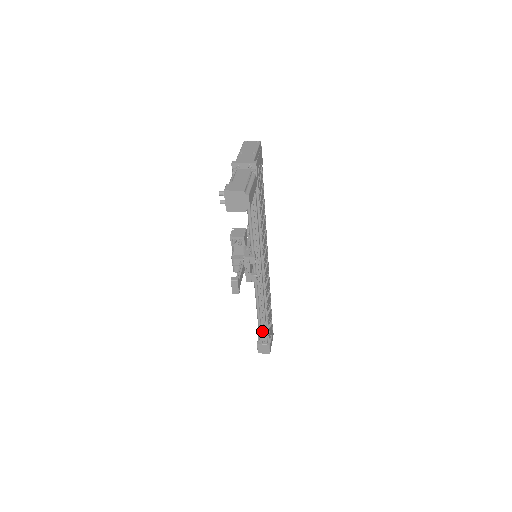
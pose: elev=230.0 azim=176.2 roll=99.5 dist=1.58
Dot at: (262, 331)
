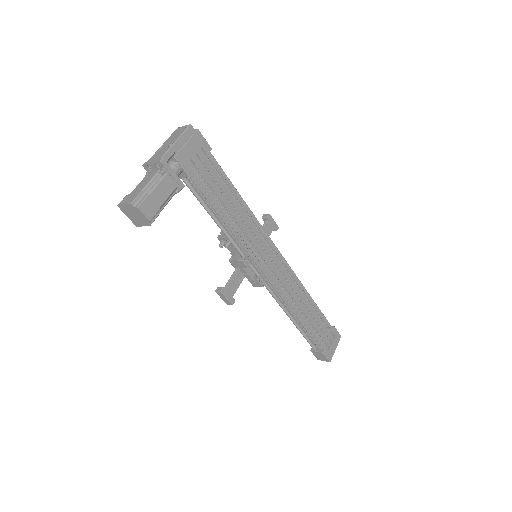
Dot at: (308, 337)
